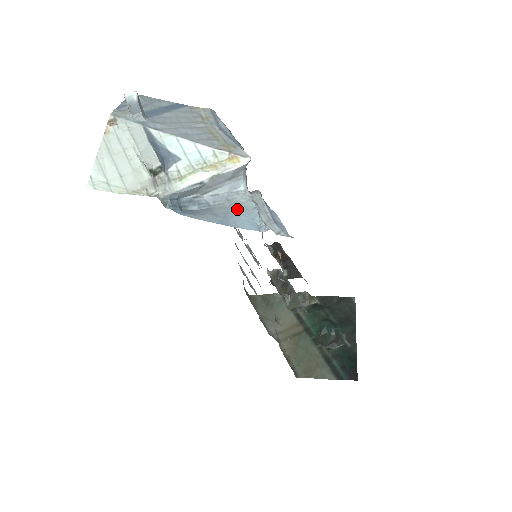
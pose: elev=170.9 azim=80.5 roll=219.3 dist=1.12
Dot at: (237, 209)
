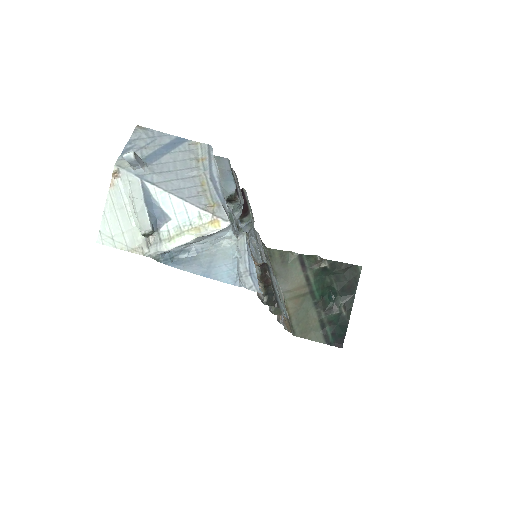
Dot at: (221, 257)
